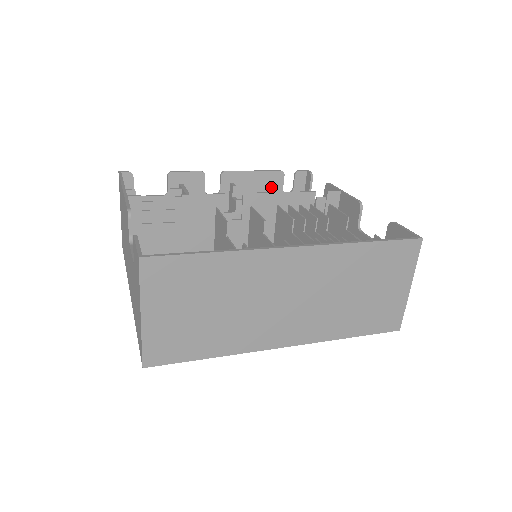
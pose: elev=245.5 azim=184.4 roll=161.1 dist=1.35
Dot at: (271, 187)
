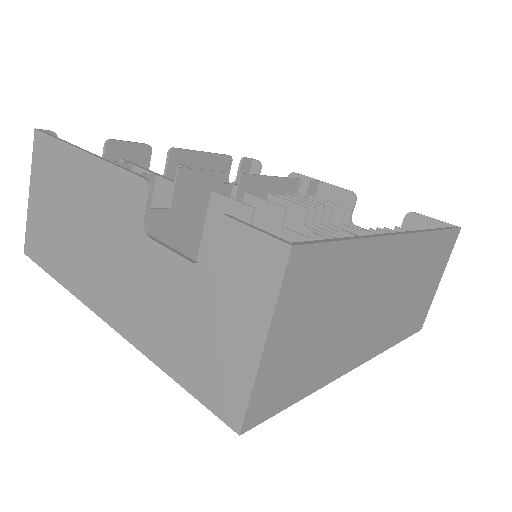
Dot at: occluded
